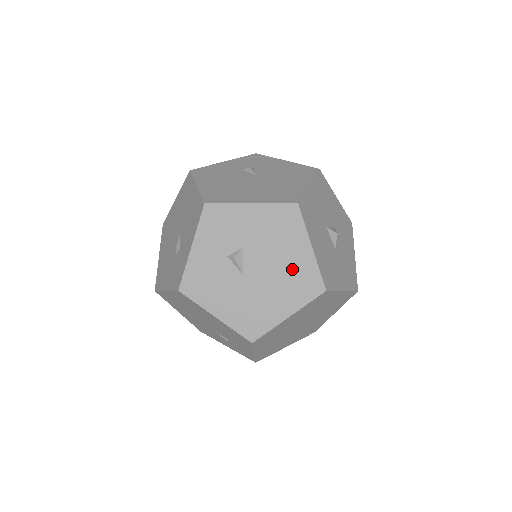
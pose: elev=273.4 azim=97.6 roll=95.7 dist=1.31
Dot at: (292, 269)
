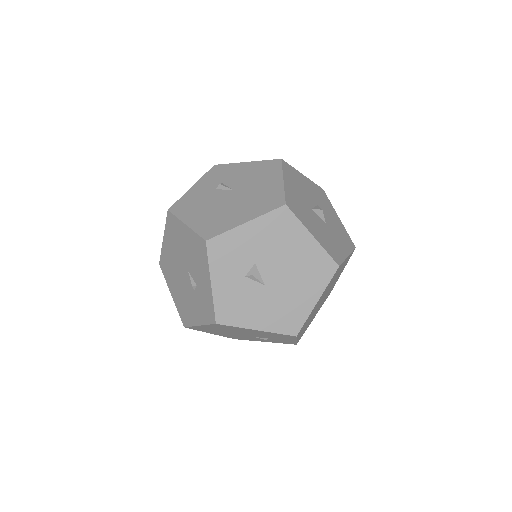
Dot at: (304, 262)
